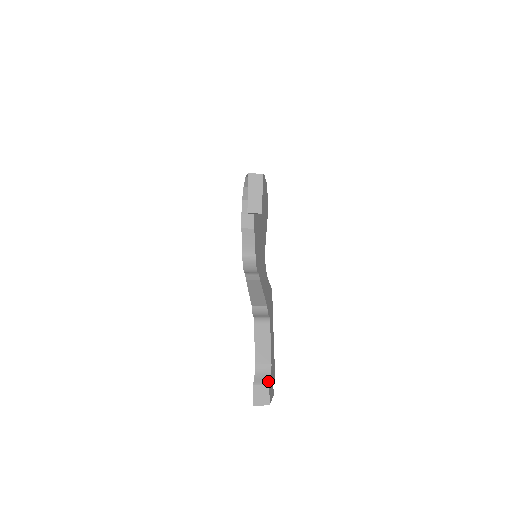
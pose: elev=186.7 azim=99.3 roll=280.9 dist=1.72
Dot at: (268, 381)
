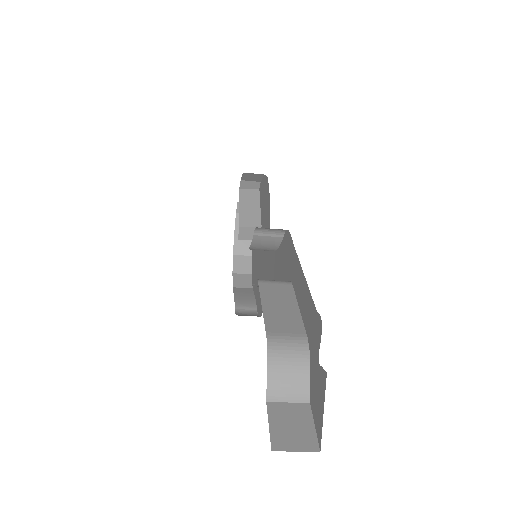
Dot at: (305, 390)
